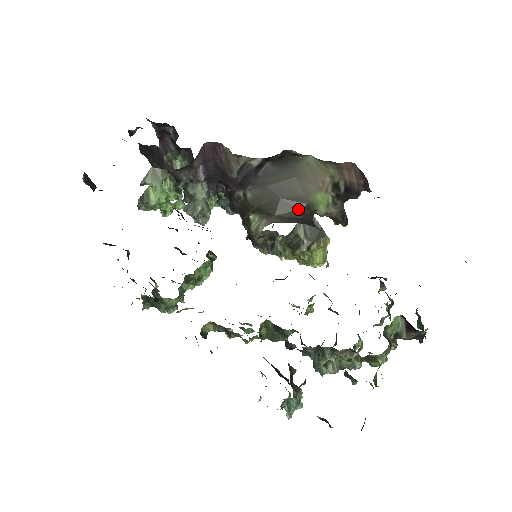
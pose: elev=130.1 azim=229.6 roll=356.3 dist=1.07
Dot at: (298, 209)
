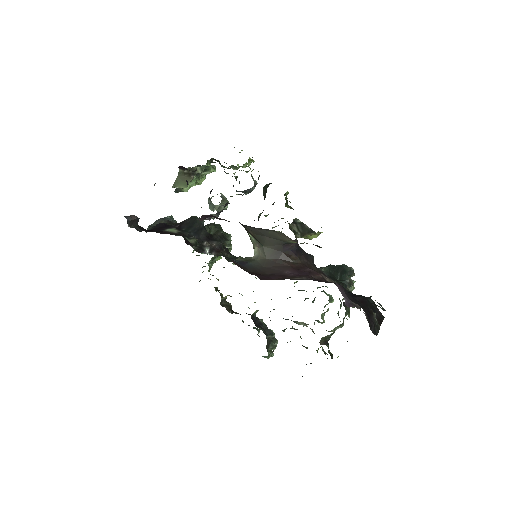
Dot at: (280, 245)
